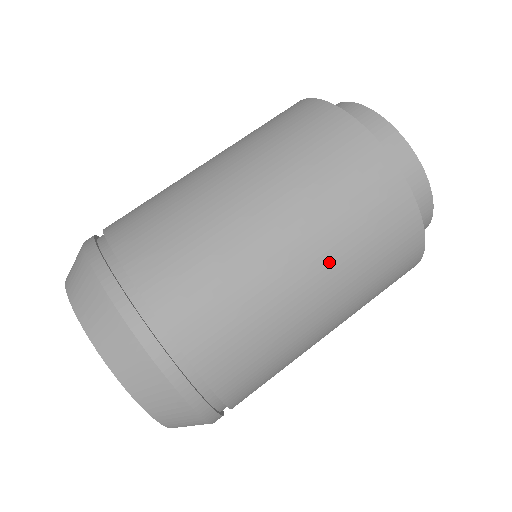
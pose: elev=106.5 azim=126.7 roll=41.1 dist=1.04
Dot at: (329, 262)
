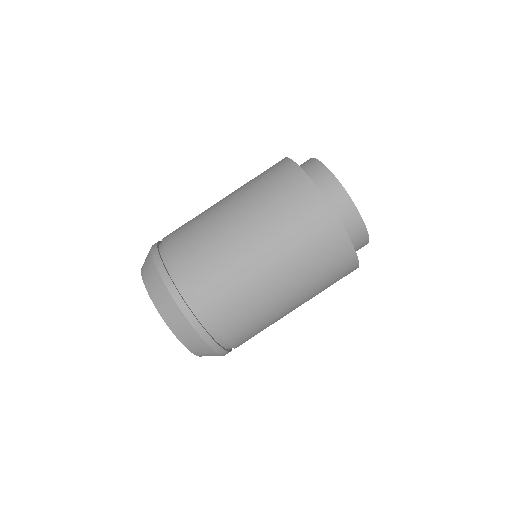
Dot at: occluded
